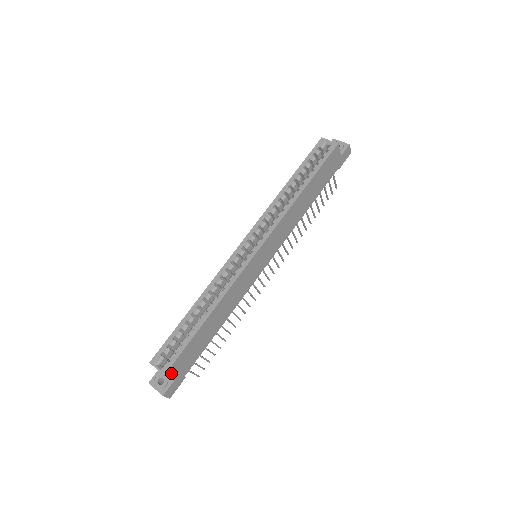
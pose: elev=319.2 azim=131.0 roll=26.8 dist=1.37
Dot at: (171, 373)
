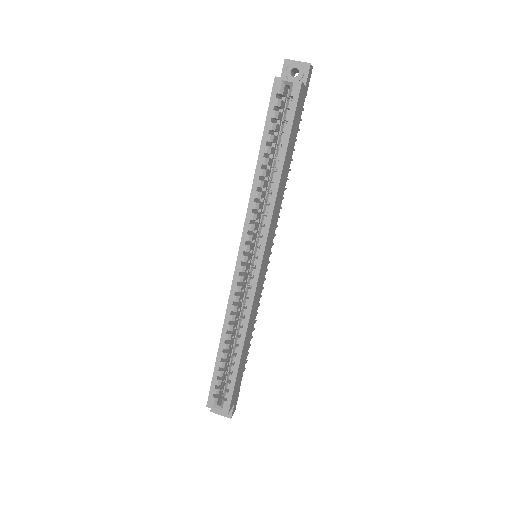
Dot at: (231, 405)
